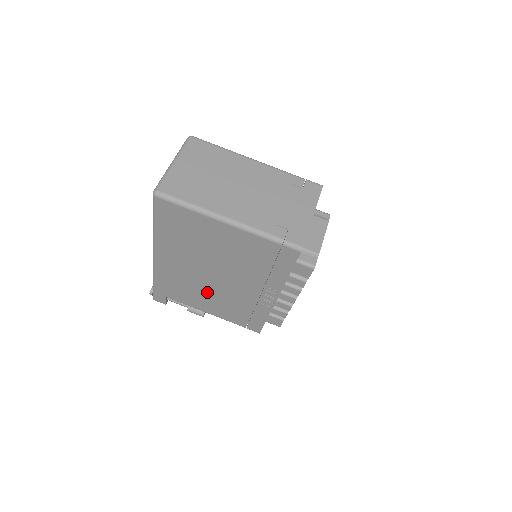
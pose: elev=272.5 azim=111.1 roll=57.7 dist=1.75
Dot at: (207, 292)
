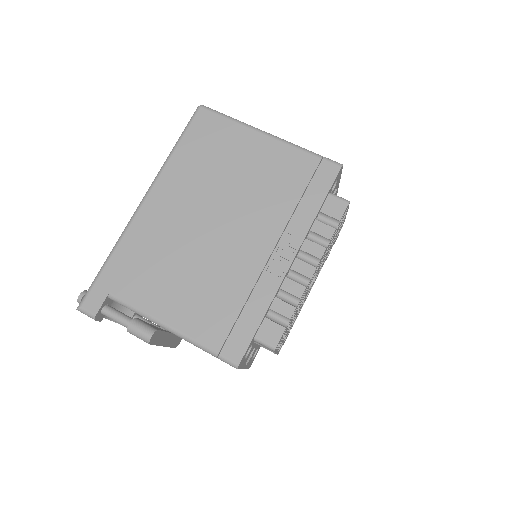
Dot at: (189, 266)
